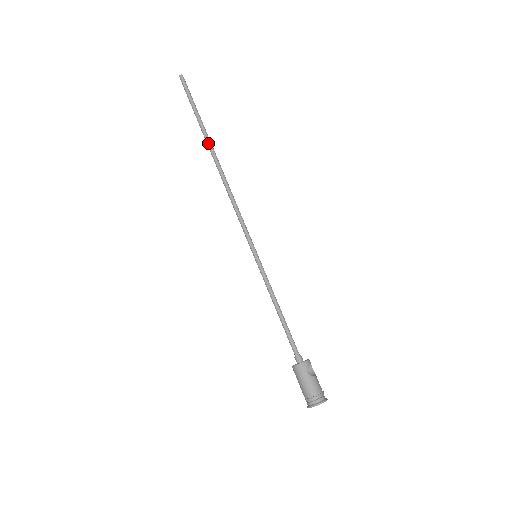
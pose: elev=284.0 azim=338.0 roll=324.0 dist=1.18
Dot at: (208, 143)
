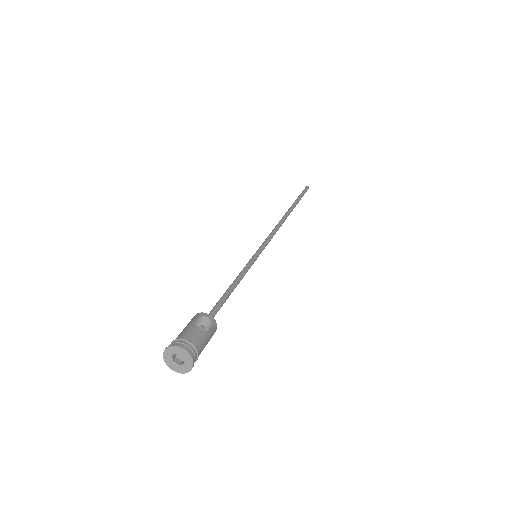
Dot at: (290, 207)
